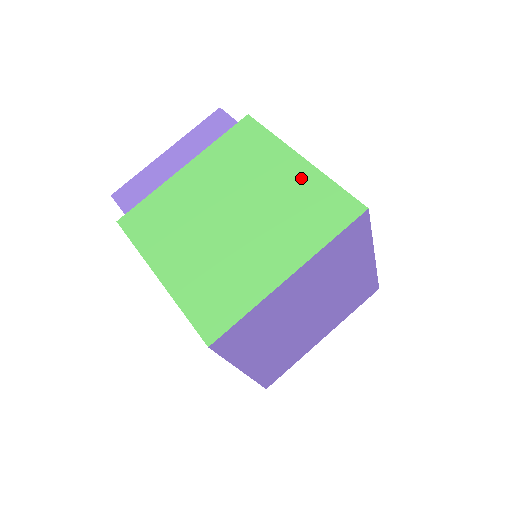
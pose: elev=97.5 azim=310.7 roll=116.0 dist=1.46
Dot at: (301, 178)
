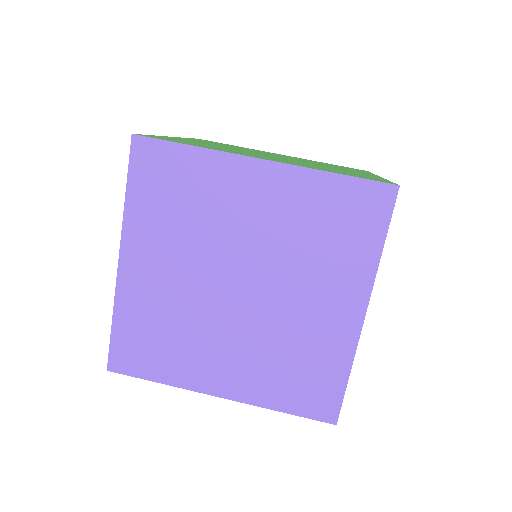
Dot at: occluded
